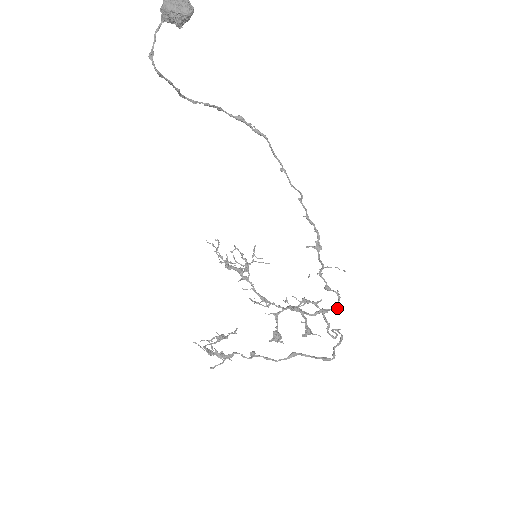
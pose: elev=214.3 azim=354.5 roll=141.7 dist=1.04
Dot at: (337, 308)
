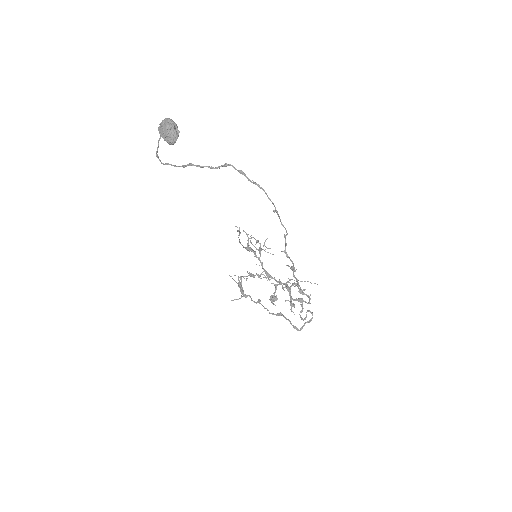
Dot at: occluded
